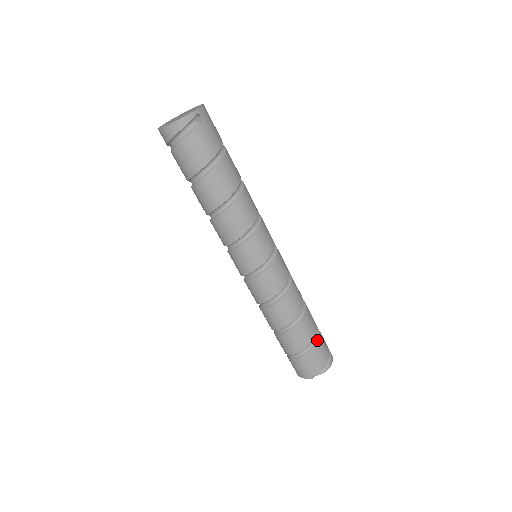
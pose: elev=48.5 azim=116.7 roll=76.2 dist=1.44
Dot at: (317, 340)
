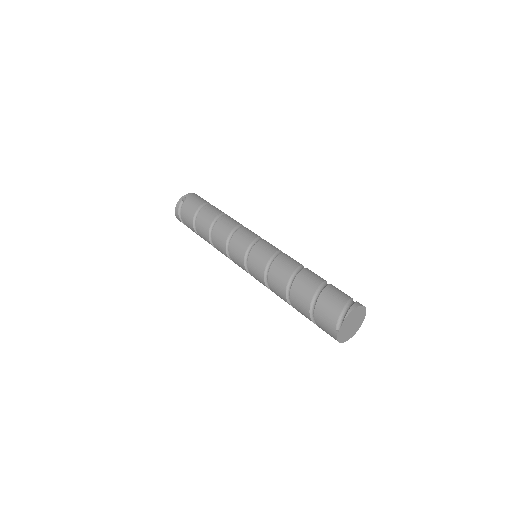
Dot at: (321, 292)
